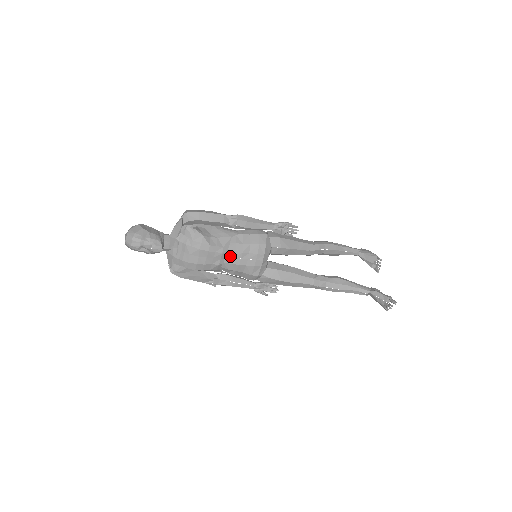
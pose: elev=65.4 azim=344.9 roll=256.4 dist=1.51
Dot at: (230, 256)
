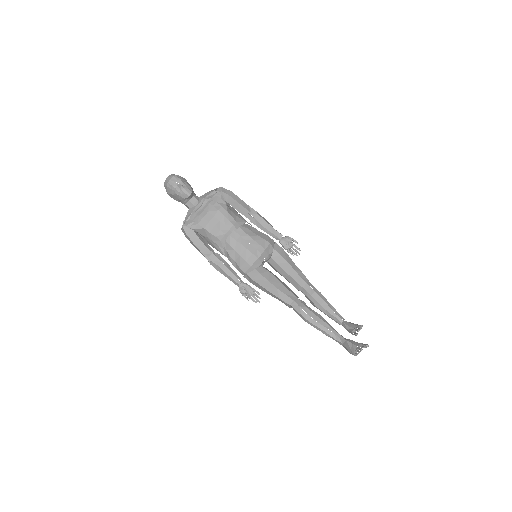
Dot at: (238, 233)
